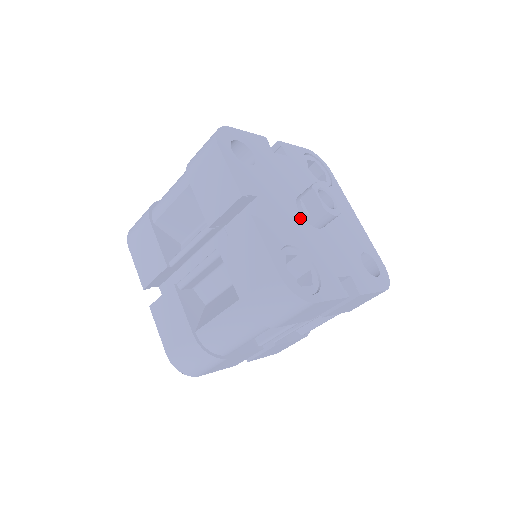
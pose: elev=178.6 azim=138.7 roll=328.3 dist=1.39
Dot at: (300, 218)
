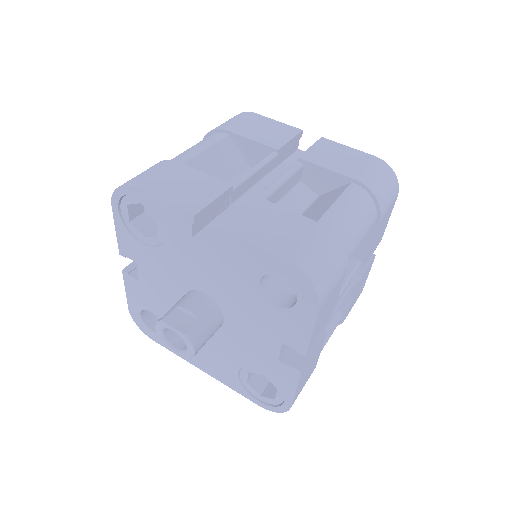
Dot at: occluded
